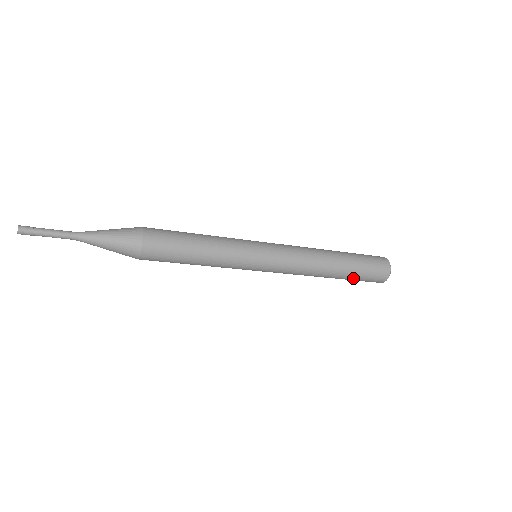
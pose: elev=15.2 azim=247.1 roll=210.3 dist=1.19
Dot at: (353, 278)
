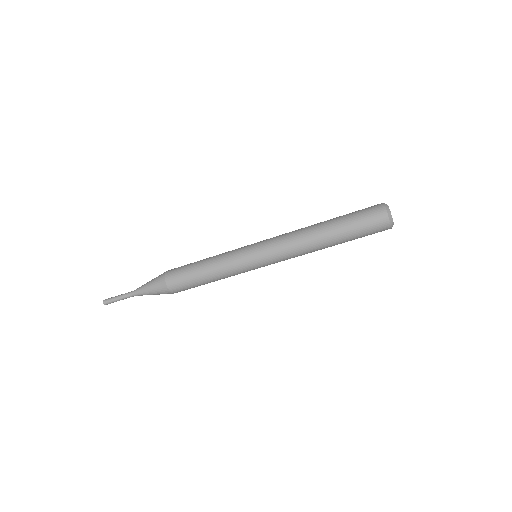
Dot at: (351, 236)
